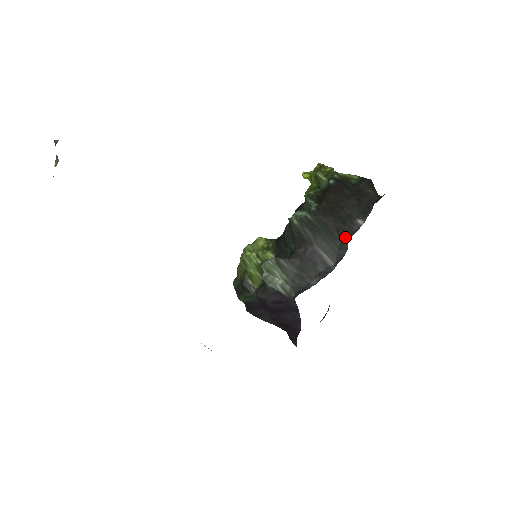
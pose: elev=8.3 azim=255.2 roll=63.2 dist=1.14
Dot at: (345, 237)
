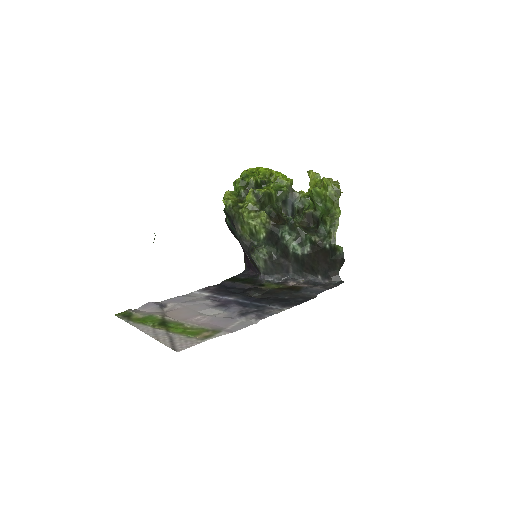
Dot at: (307, 273)
